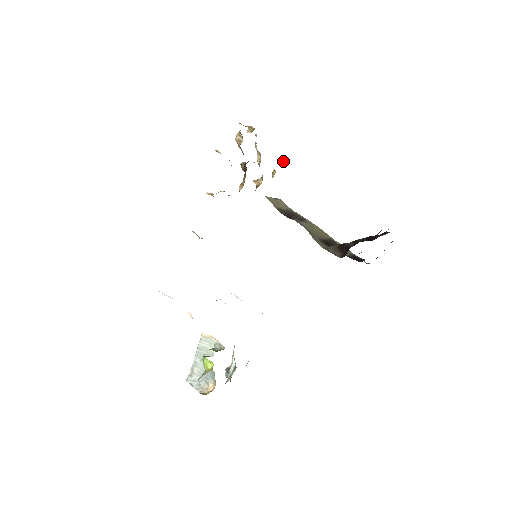
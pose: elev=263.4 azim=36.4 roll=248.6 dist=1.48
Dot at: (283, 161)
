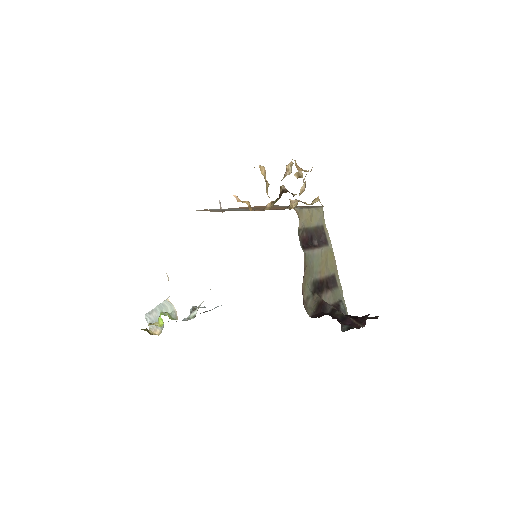
Dot at: occluded
